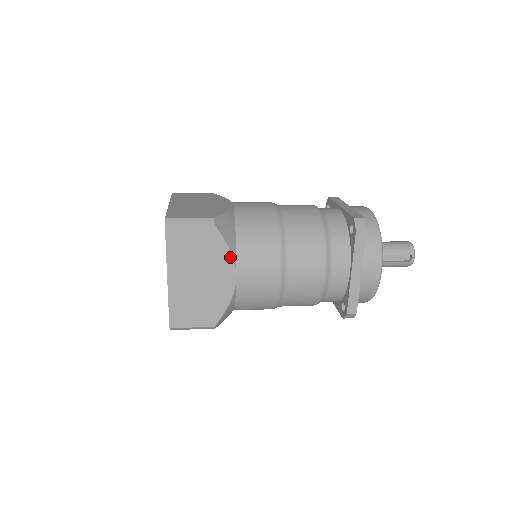
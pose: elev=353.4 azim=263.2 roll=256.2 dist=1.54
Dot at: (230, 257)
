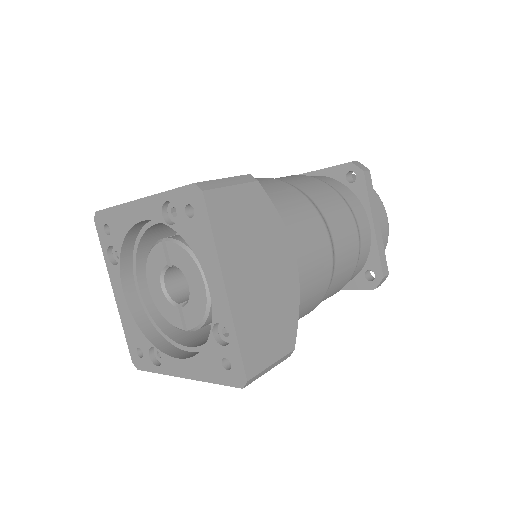
Dot at: occluded
